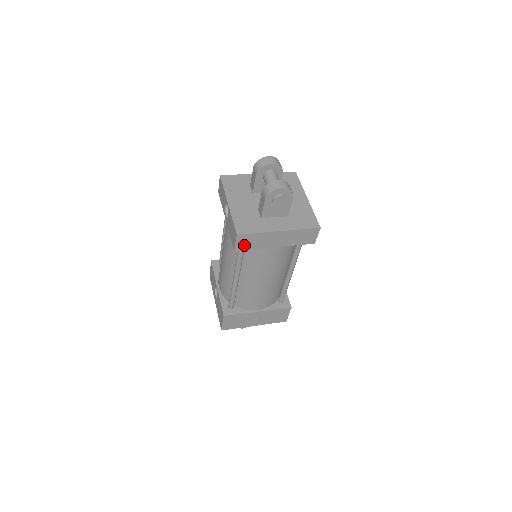
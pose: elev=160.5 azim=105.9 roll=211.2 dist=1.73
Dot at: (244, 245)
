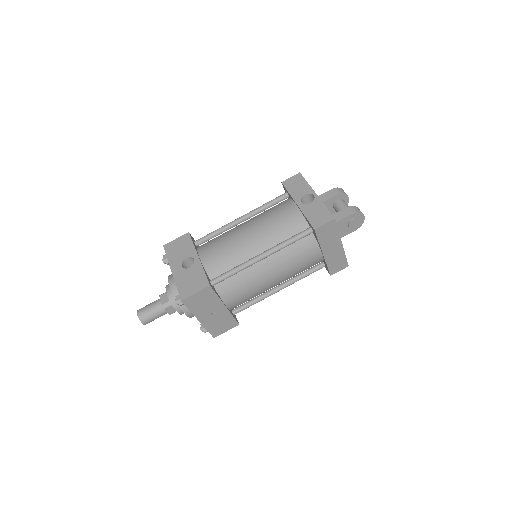
Dot at: (322, 232)
